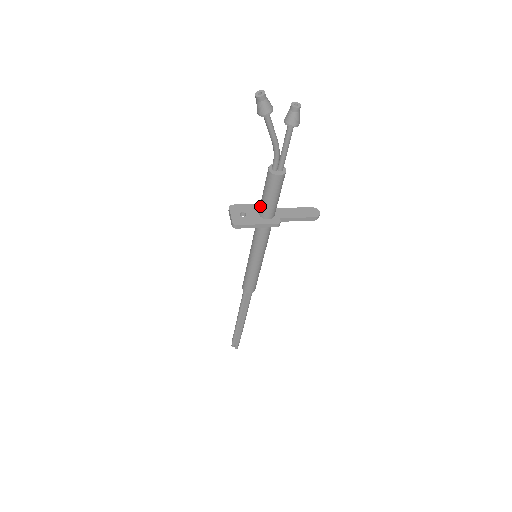
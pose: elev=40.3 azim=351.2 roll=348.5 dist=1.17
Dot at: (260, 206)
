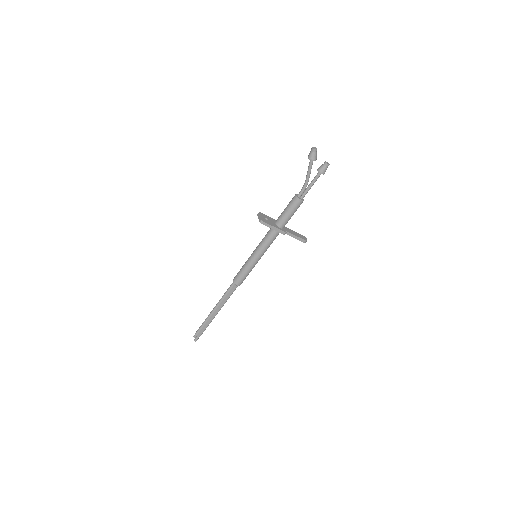
Dot at: (278, 218)
